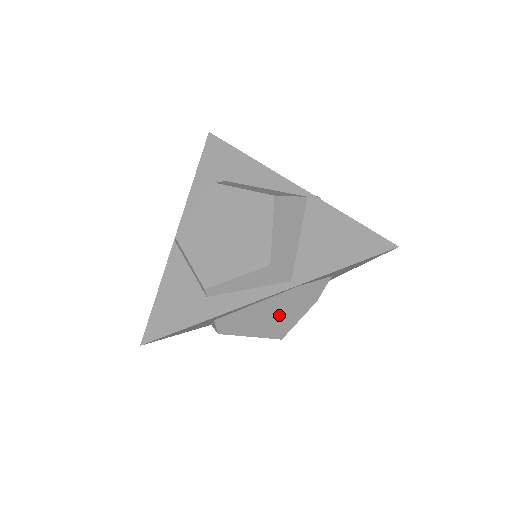
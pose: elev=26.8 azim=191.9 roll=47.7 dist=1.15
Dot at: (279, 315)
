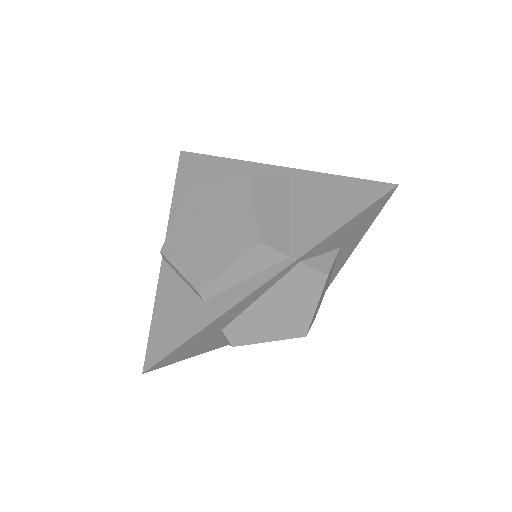
Dot at: (292, 305)
